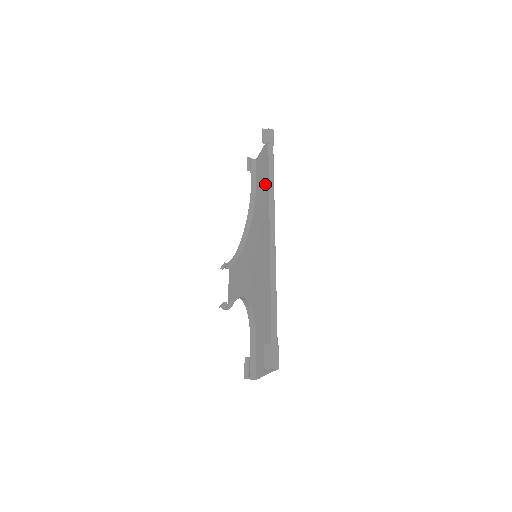
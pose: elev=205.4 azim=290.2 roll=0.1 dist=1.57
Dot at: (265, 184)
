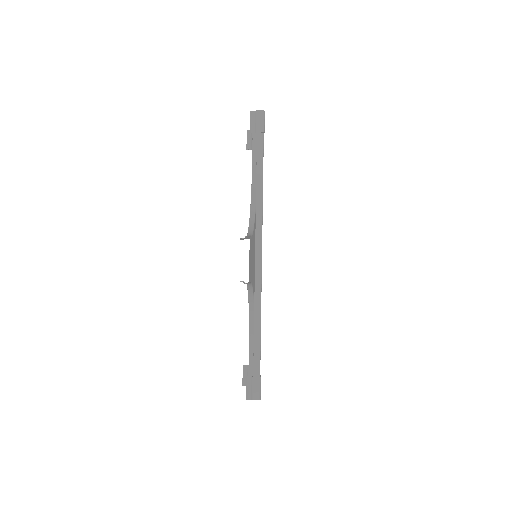
Dot at: occluded
